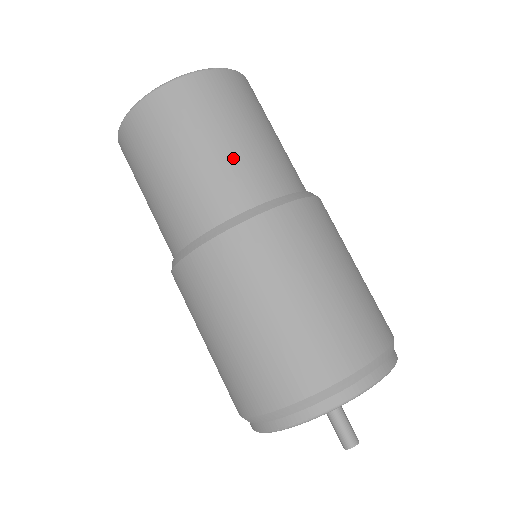
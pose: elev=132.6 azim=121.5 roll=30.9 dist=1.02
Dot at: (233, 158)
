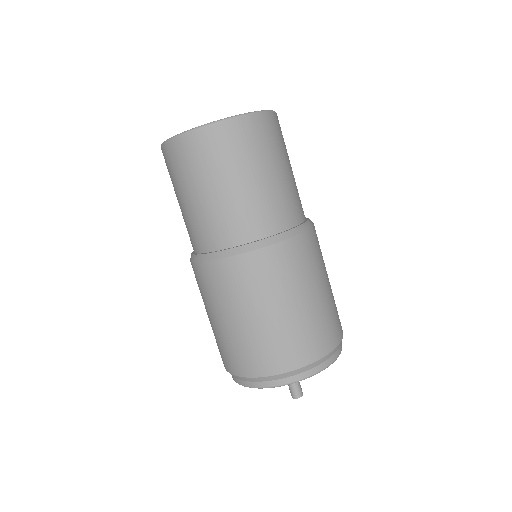
Dot at: (229, 204)
